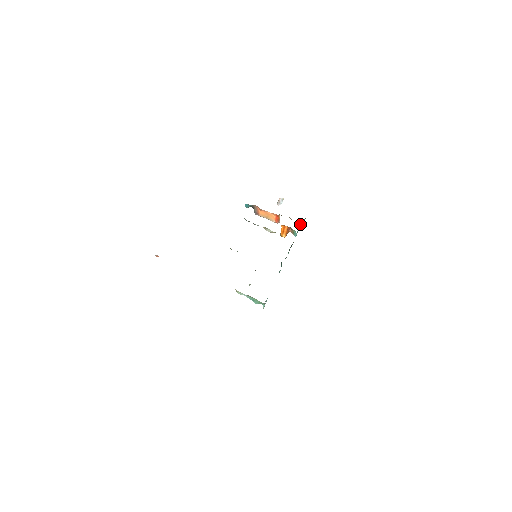
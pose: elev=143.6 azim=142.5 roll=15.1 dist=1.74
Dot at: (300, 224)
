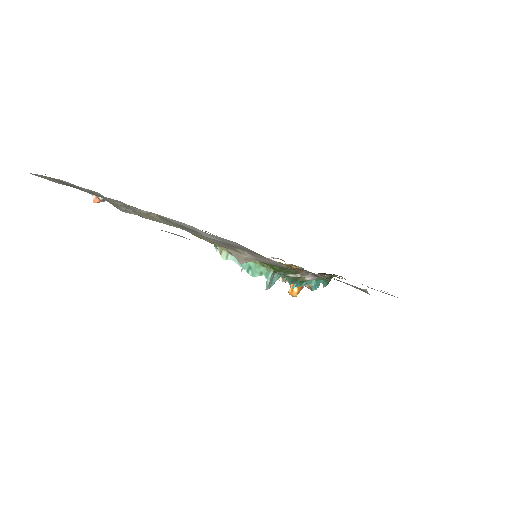
Dot at: (319, 282)
